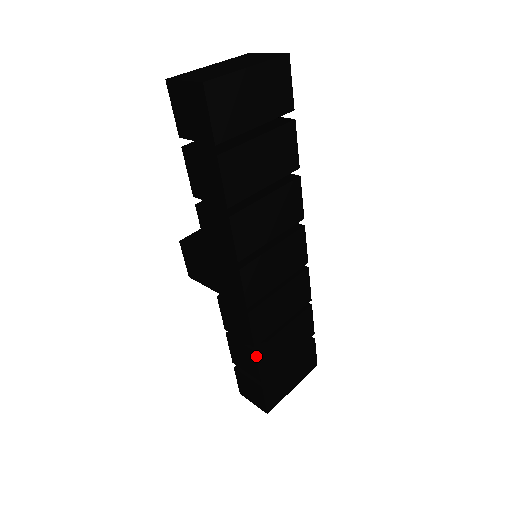
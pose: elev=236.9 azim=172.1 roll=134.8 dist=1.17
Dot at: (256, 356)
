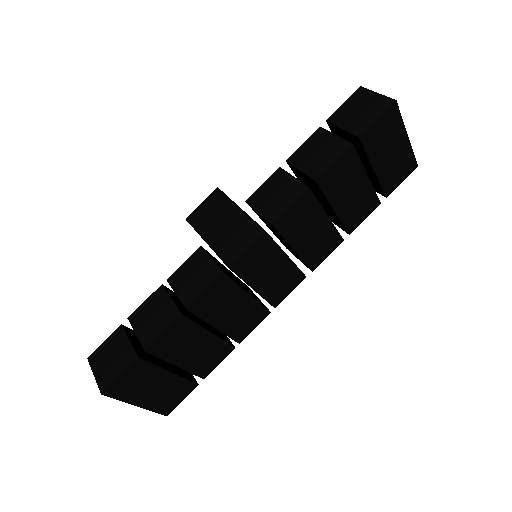
Dot at: (177, 319)
